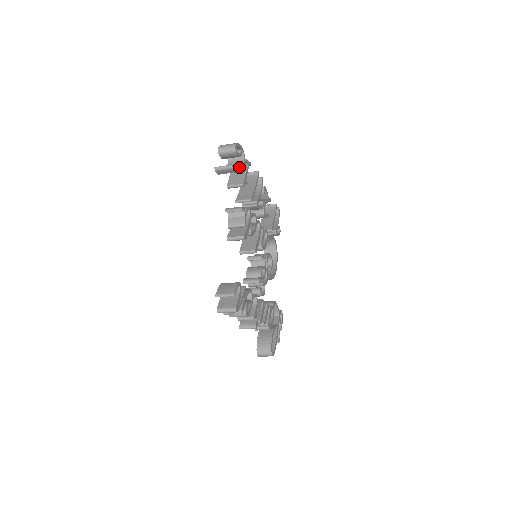
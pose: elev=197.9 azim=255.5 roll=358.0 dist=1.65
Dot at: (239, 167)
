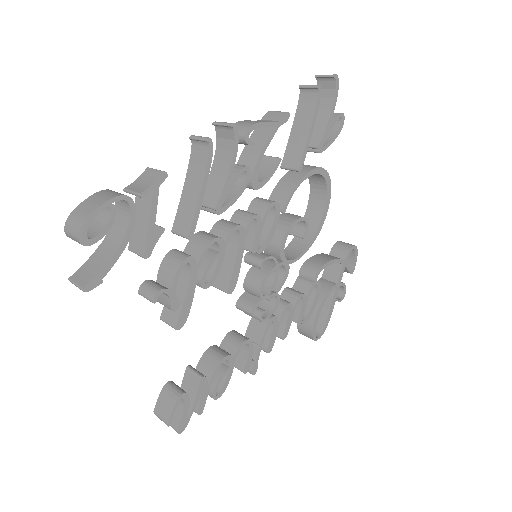
Dot at: (118, 245)
